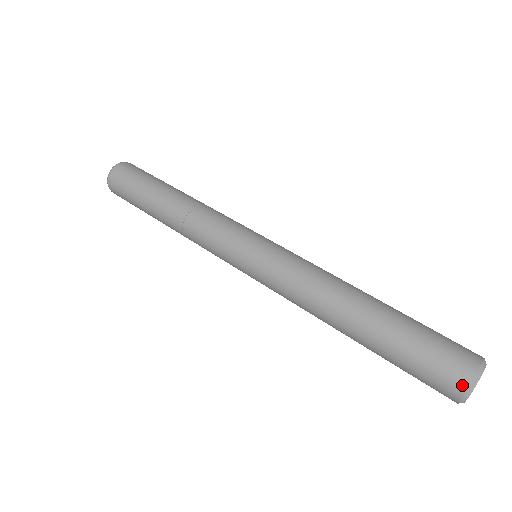
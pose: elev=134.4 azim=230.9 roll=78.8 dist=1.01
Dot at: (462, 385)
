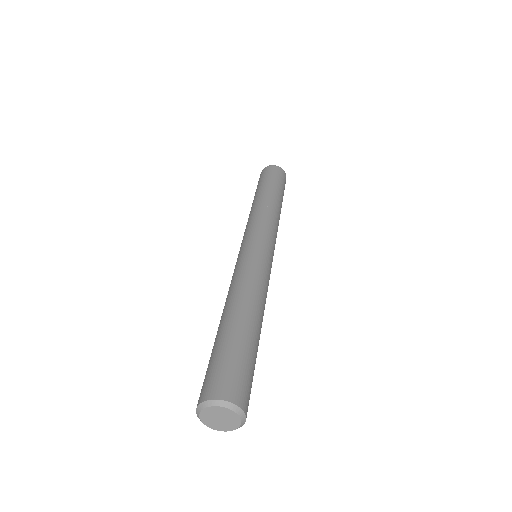
Dot at: (199, 400)
